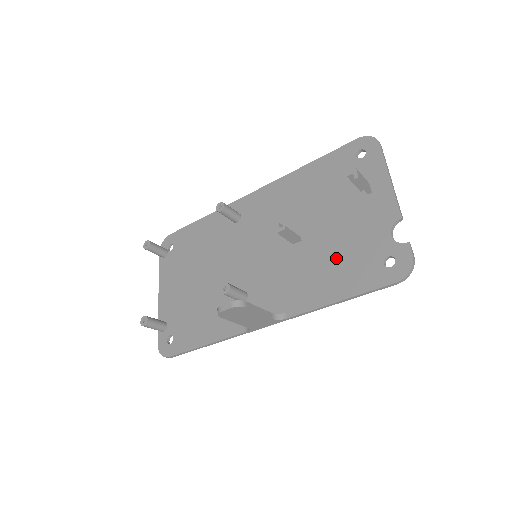
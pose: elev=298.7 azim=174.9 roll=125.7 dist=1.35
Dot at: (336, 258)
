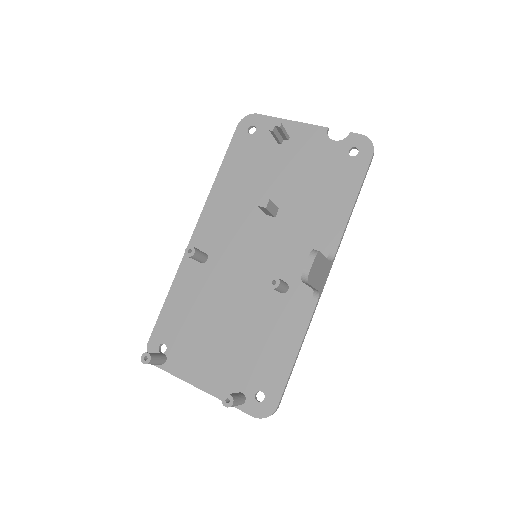
Dot at: (318, 188)
